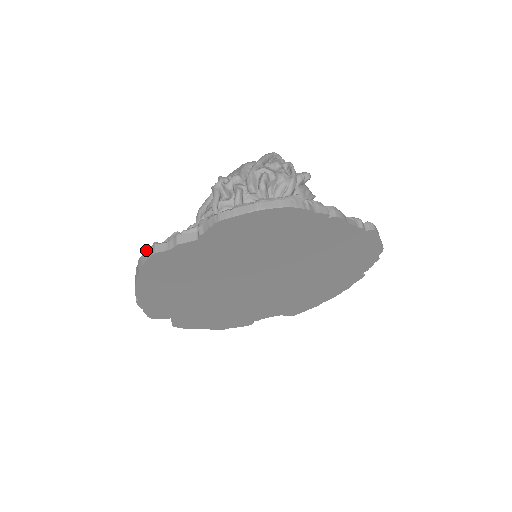
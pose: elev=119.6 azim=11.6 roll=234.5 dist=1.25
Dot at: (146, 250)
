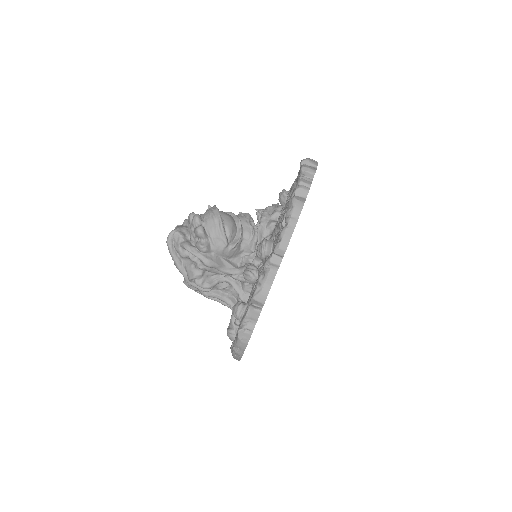
Dot at: occluded
